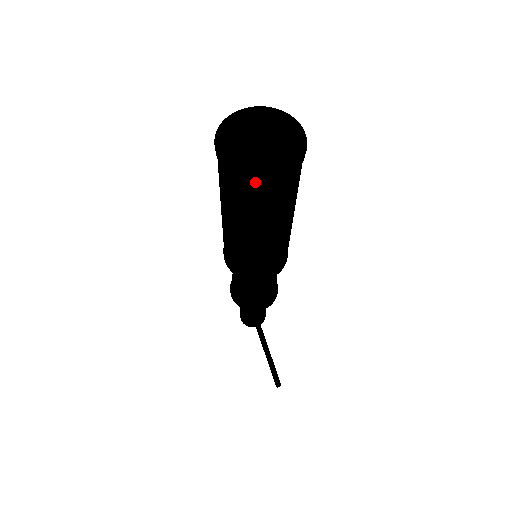
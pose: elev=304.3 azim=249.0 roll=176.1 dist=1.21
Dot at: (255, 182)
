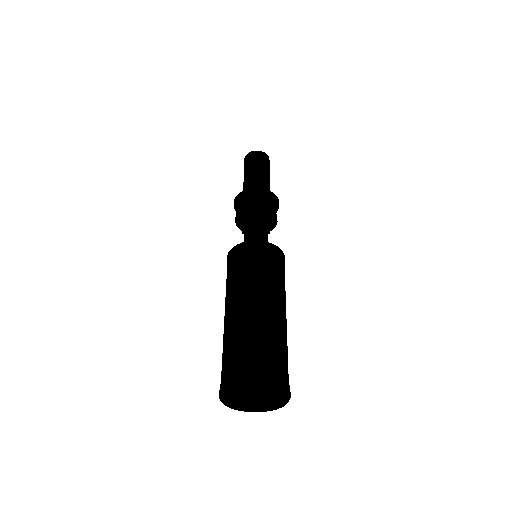
Dot at: occluded
